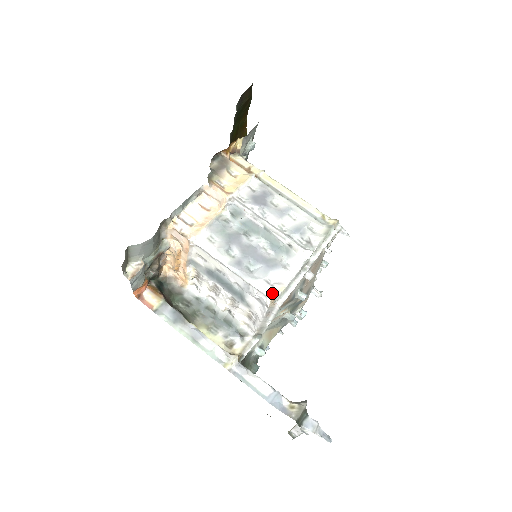
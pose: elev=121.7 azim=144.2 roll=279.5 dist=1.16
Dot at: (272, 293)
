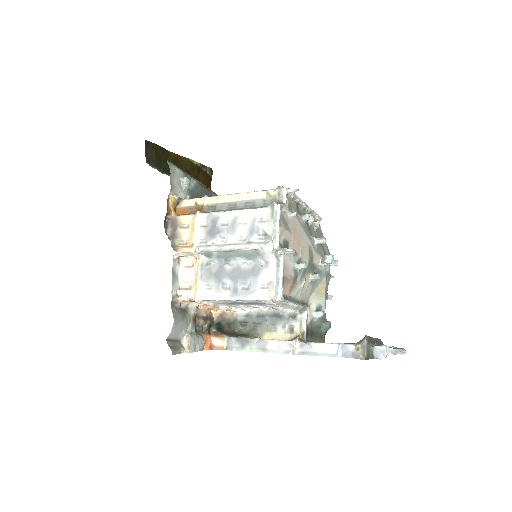
Dot at: (269, 296)
